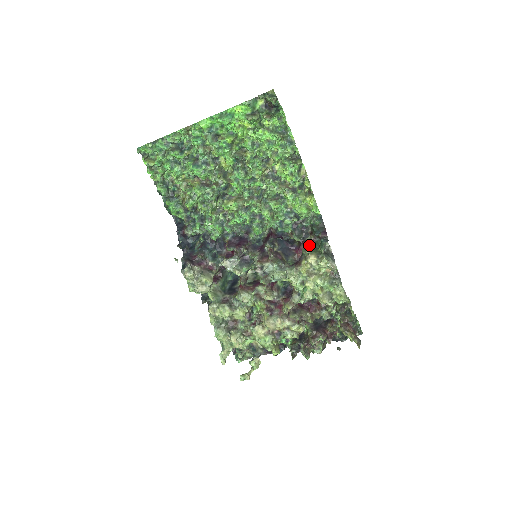
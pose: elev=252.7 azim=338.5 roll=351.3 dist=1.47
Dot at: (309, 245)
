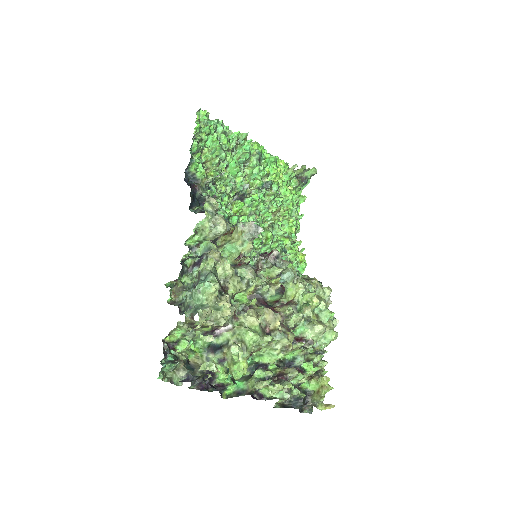
Dot at: occluded
